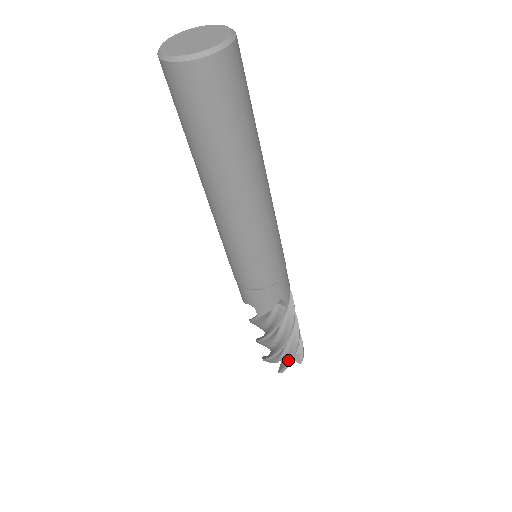
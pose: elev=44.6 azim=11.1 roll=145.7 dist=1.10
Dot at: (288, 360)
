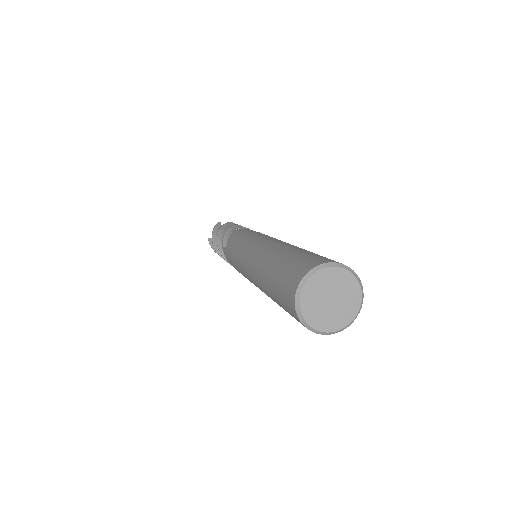
Dot at: occluded
